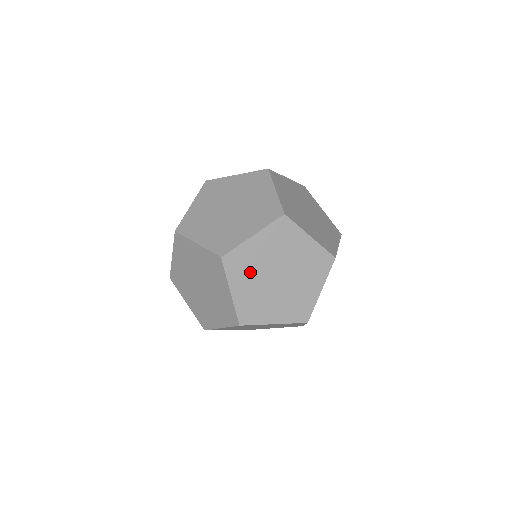
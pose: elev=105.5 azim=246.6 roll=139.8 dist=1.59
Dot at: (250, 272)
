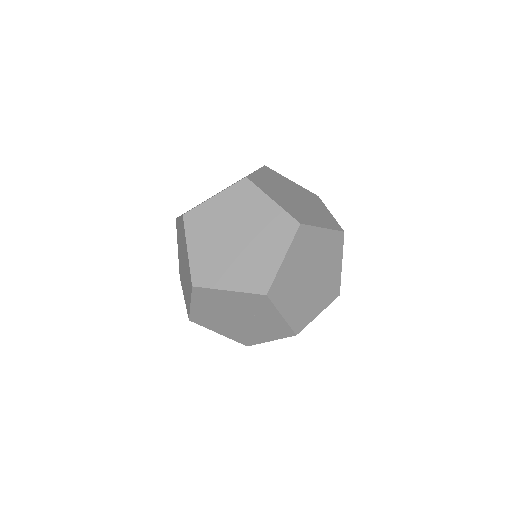
Dot at: (208, 231)
